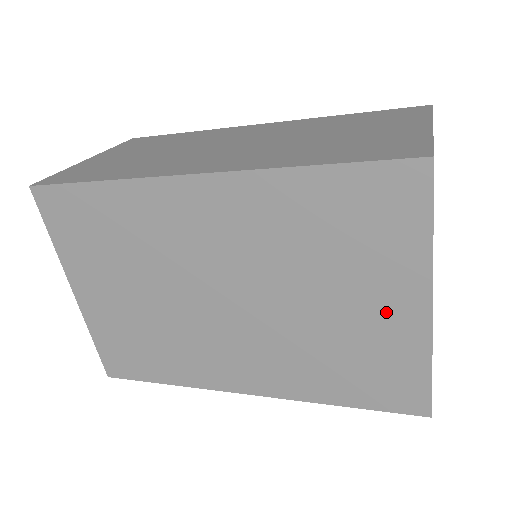
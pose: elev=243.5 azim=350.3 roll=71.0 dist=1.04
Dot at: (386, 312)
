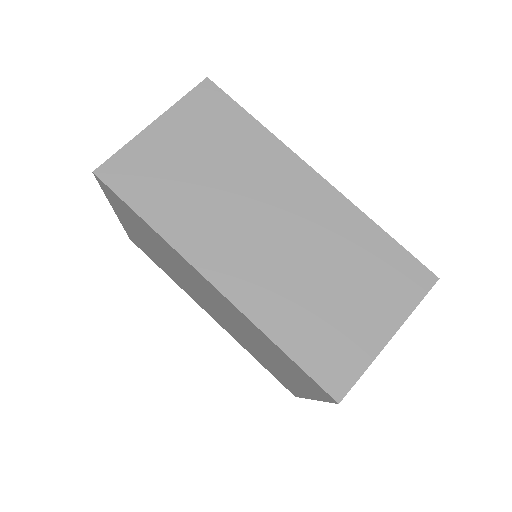
Dot at: (291, 380)
